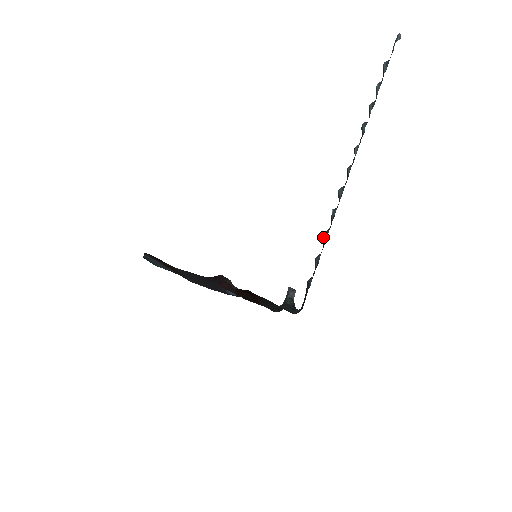
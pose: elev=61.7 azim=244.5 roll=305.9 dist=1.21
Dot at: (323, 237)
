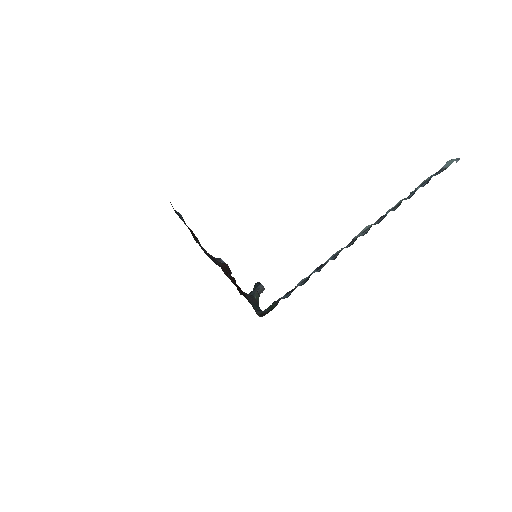
Dot at: occluded
